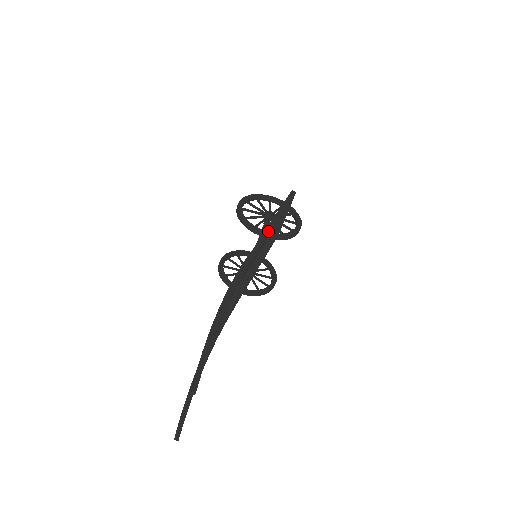
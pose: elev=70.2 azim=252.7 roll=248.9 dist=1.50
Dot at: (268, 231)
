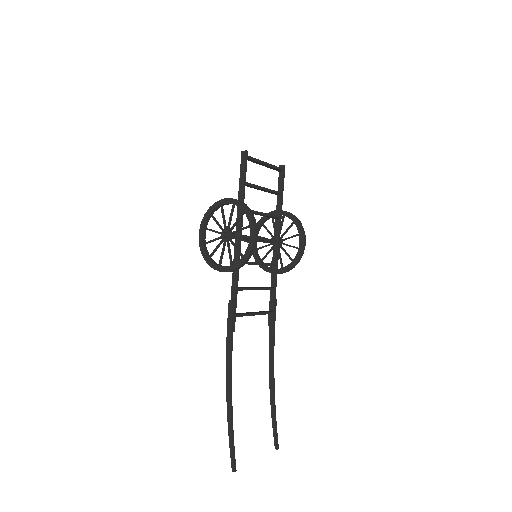
Dot at: (230, 263)
